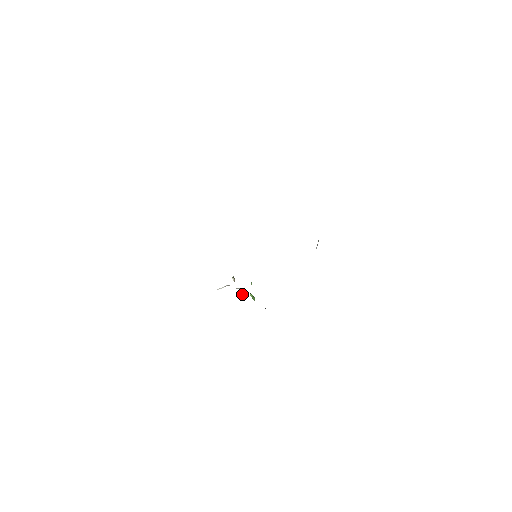
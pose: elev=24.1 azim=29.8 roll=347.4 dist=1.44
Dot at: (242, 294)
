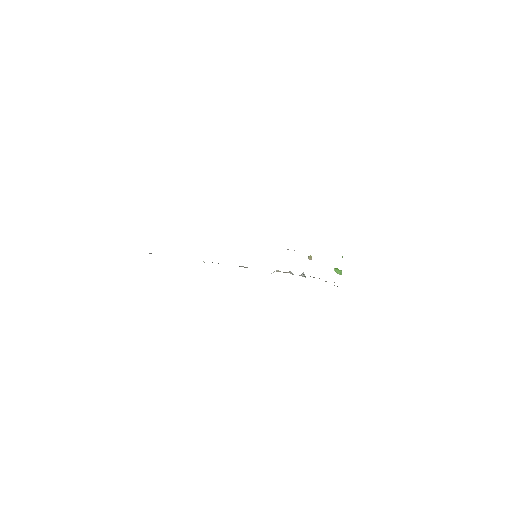
Dot at: occluded
